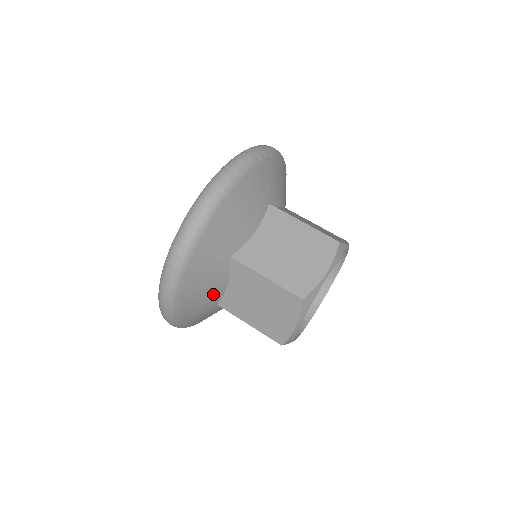
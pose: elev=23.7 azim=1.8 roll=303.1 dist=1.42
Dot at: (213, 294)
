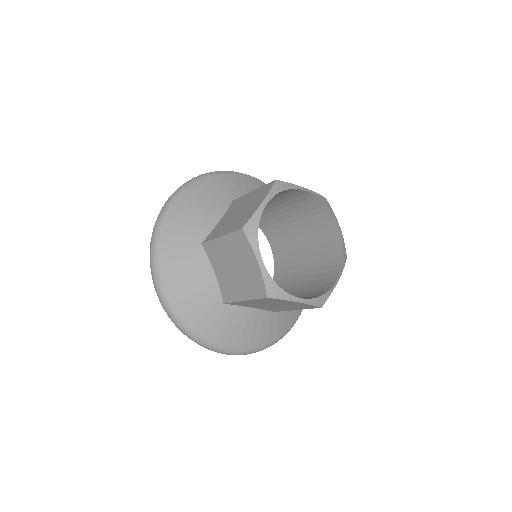
Dot at: (206, 287)
